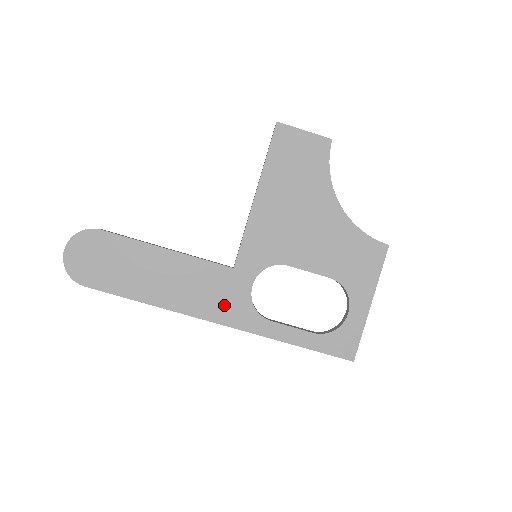
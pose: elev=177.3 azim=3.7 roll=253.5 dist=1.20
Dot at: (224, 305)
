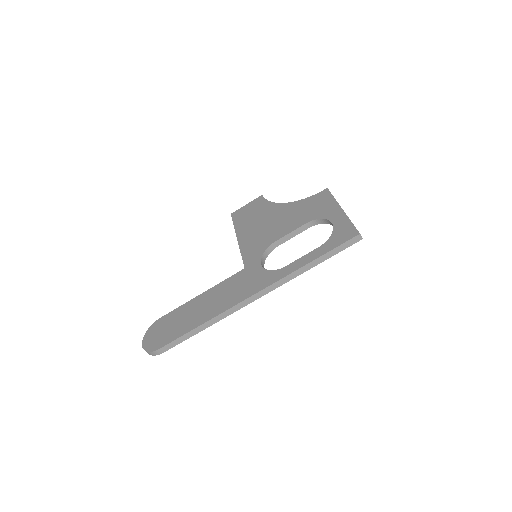
Dot at: (250, 285)
